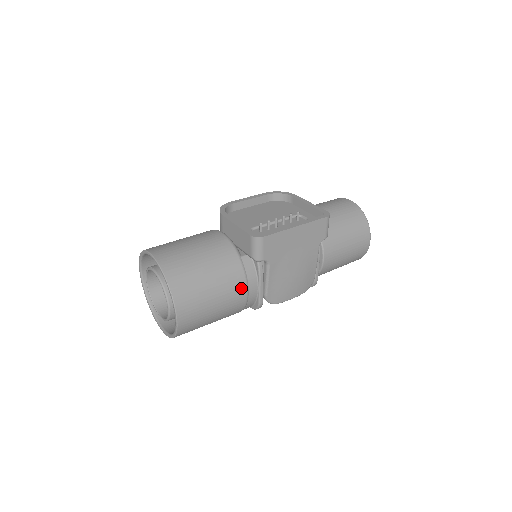
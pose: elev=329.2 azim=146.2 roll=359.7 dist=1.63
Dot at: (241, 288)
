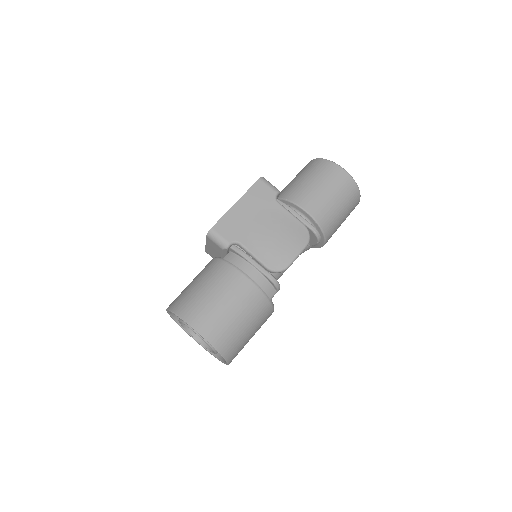
Dot at: (237, 277)
